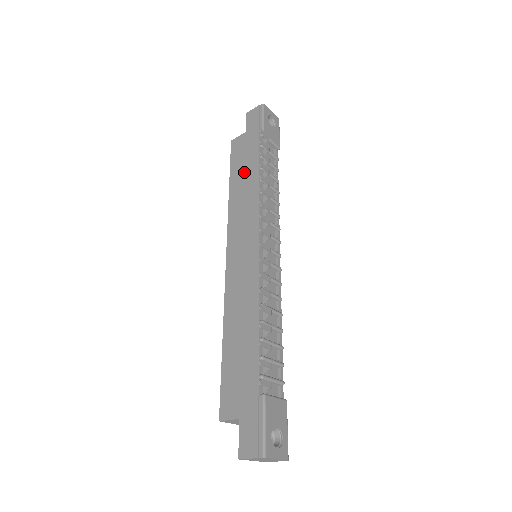
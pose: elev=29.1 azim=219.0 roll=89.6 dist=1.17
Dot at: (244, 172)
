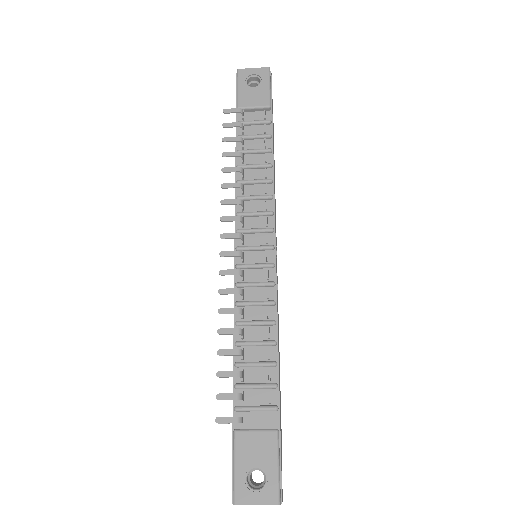
Dot at: occluded
